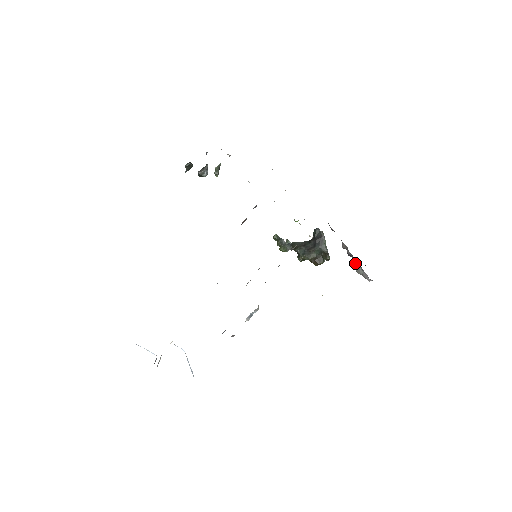
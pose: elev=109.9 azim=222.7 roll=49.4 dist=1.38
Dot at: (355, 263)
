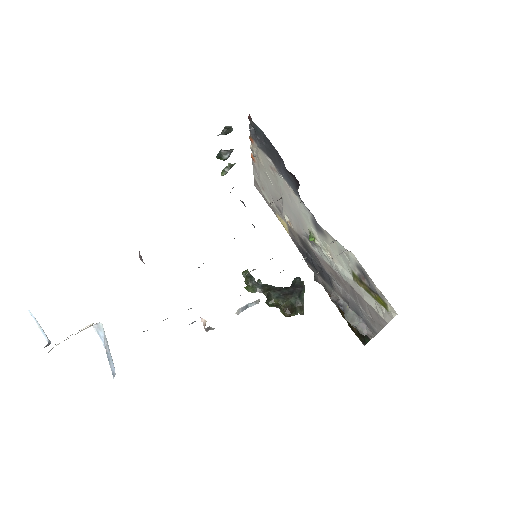
Dot at: (349, 313)
